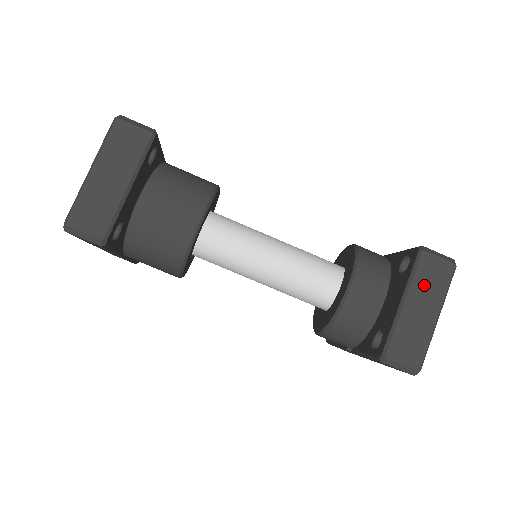
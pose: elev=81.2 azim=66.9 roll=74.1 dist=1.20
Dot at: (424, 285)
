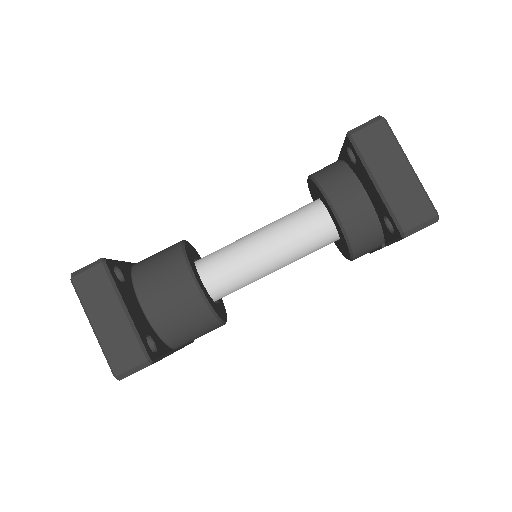
Dot at: (377, 156)
